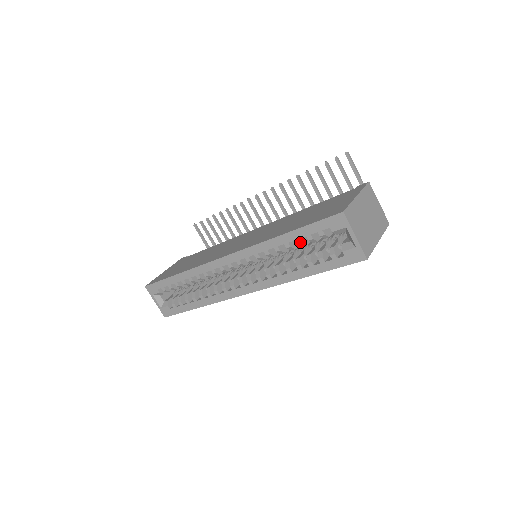
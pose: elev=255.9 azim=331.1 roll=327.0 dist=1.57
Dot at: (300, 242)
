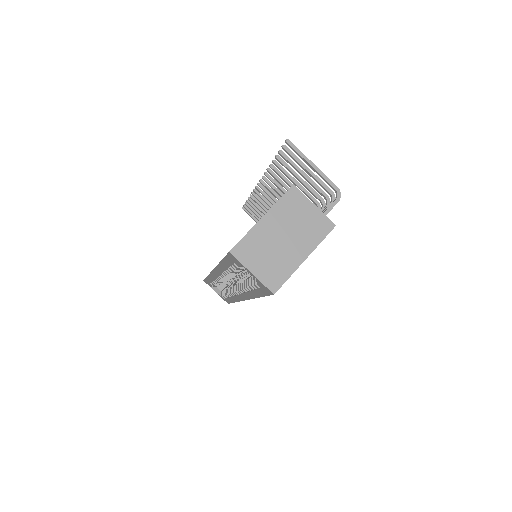
Dot at: (232, 270)
